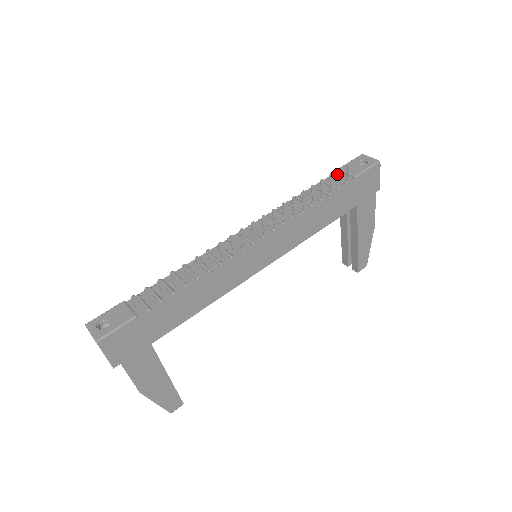
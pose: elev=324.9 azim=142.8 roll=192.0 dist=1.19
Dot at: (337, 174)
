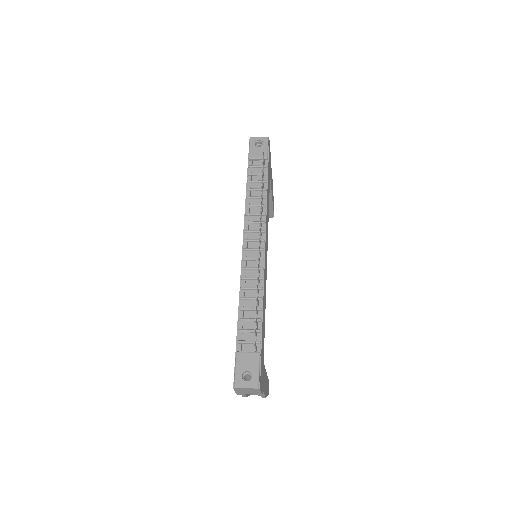
Dot at: (252, 163)
